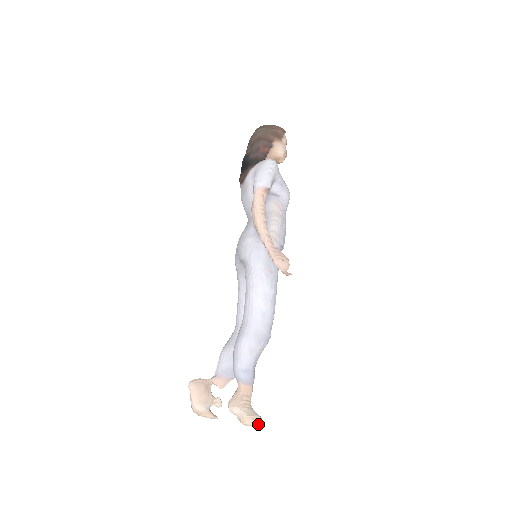
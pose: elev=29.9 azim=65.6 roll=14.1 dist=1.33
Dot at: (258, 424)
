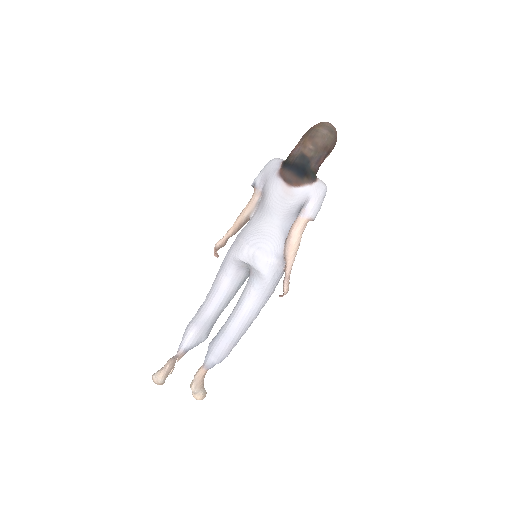
Dot at: occluded
